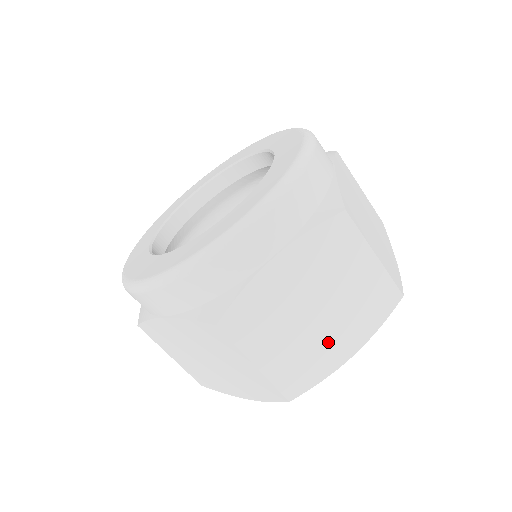
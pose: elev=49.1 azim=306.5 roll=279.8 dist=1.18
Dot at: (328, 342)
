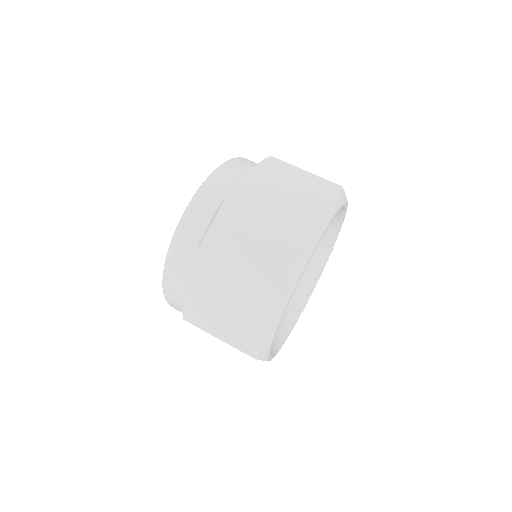
Dot at: (303, 219)
